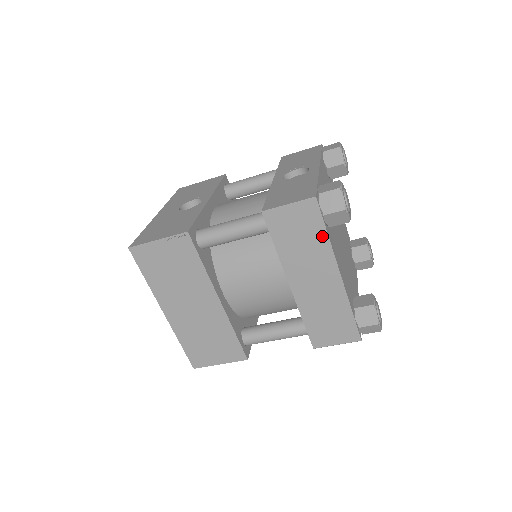
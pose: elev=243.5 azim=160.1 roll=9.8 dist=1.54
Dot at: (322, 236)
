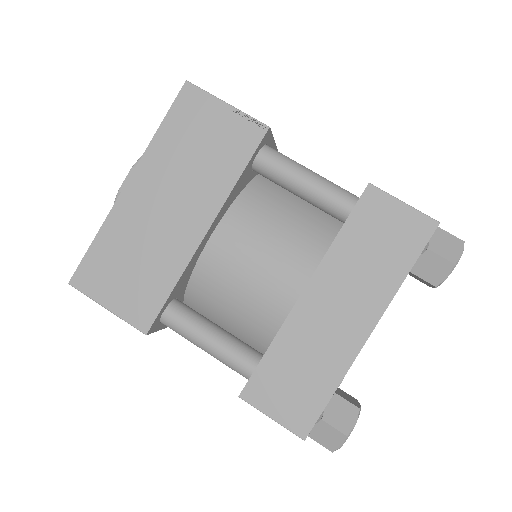
Dot at: (400, 270)
